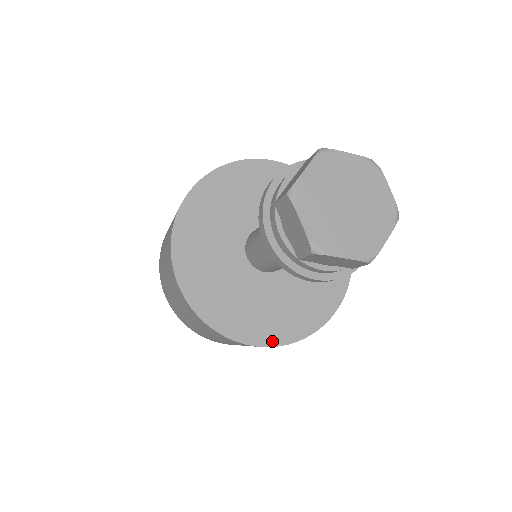
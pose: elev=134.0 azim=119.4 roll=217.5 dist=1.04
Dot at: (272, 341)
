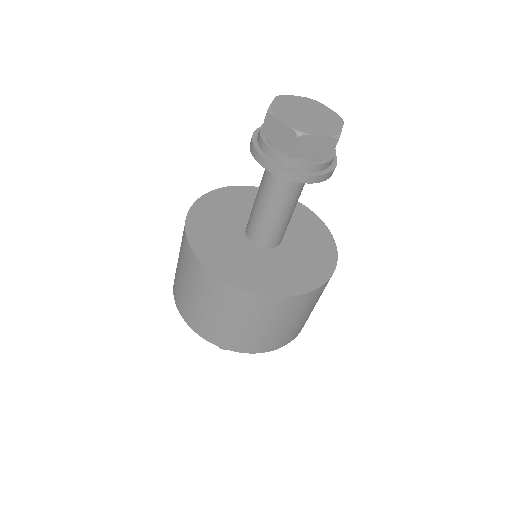
Dot at: (296, 291)
